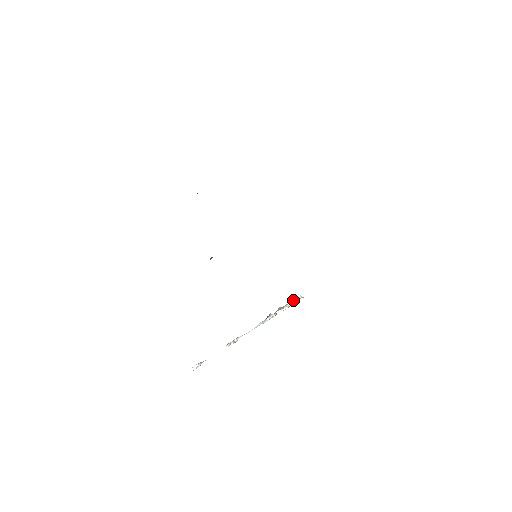
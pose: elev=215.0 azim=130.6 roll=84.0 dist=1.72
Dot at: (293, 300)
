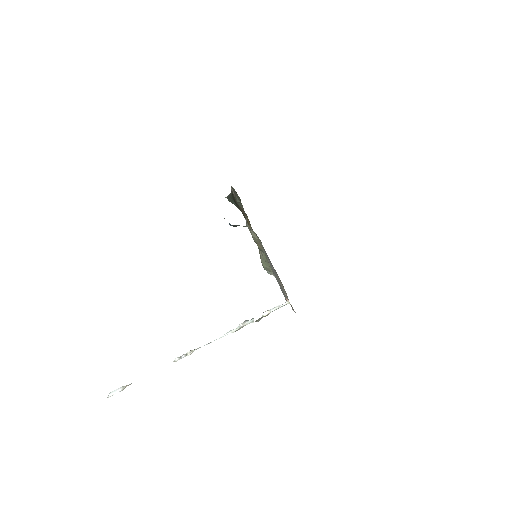
Dot at: occluded
